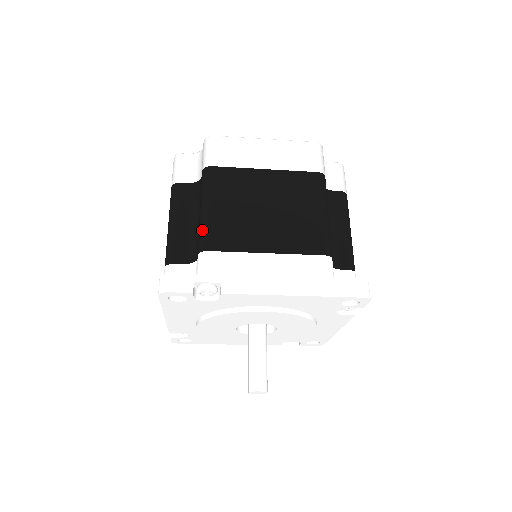
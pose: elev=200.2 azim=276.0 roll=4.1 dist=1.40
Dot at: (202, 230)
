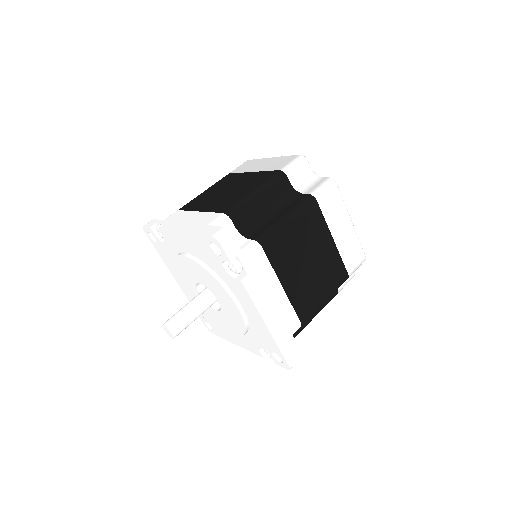
Dot at: occluded
